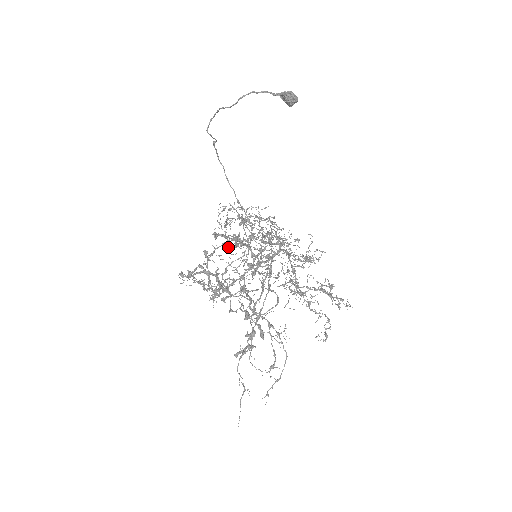
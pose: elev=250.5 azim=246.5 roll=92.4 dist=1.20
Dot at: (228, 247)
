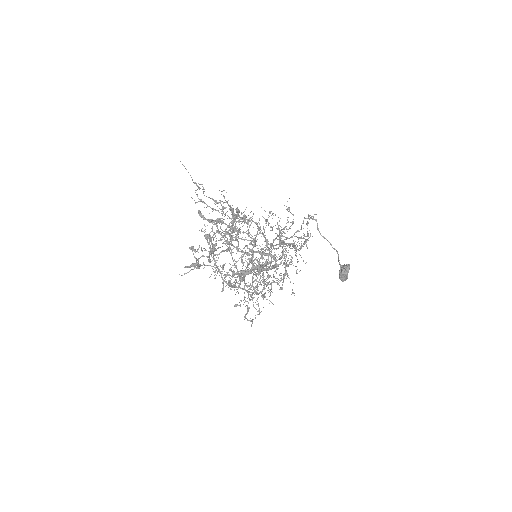
Dot at: (247, 245)
